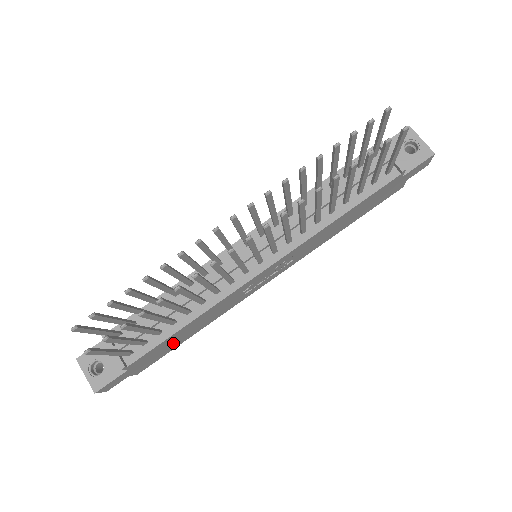
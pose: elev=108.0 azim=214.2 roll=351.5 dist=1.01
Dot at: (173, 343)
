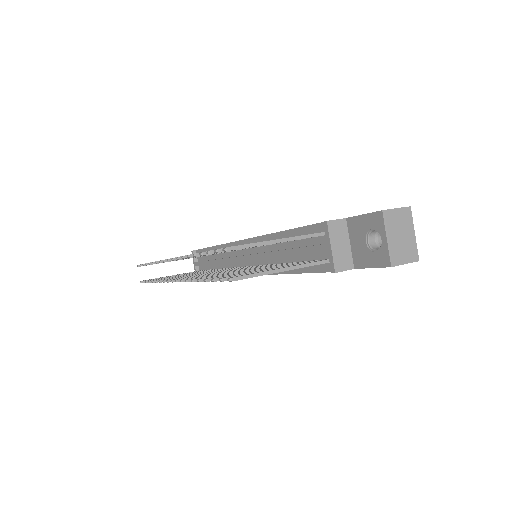
Dot at: occluded
